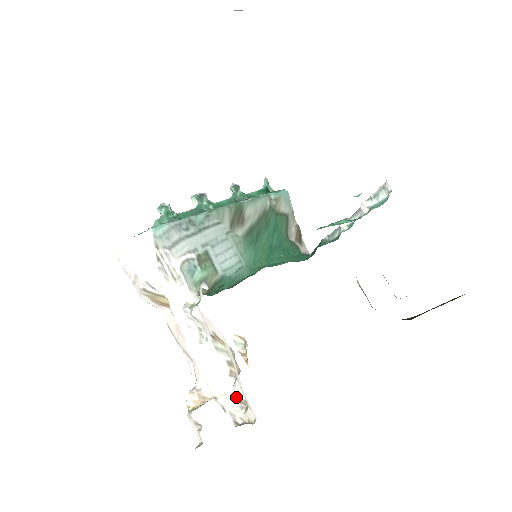
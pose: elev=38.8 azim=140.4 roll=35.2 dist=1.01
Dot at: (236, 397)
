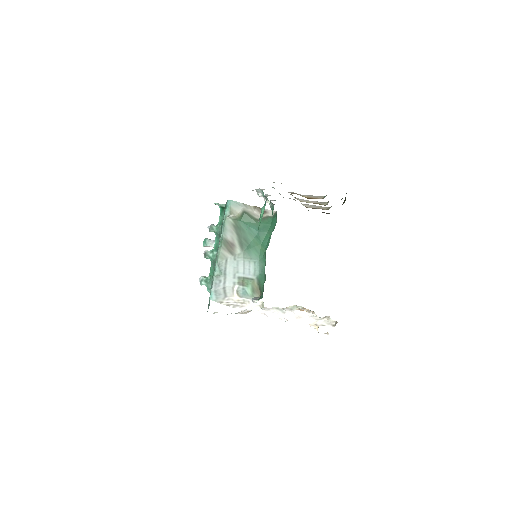
Dot at: (321, 317)
